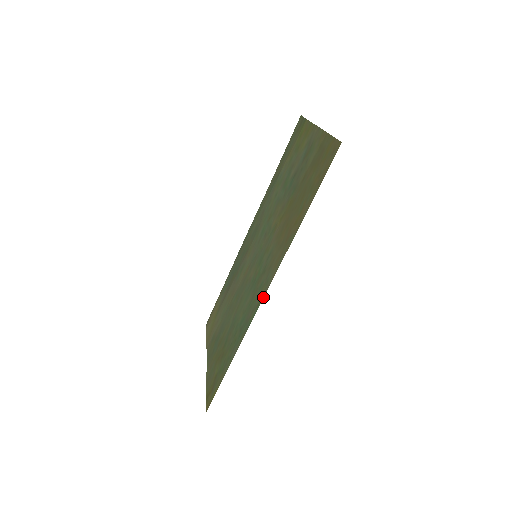
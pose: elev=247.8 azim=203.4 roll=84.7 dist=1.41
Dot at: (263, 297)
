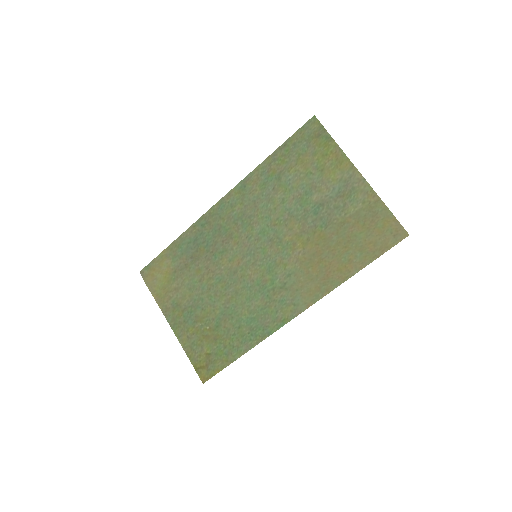
Dot at: (293, 318)
